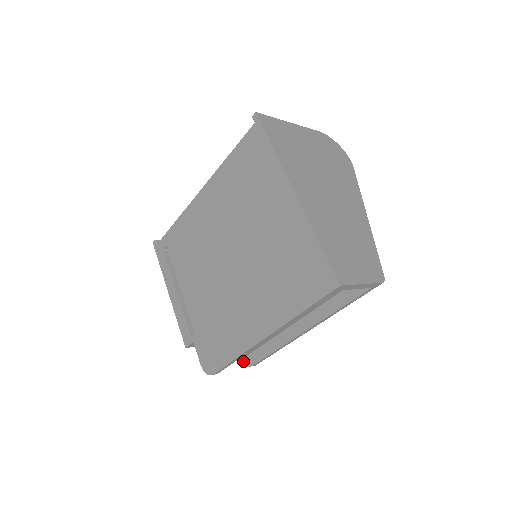
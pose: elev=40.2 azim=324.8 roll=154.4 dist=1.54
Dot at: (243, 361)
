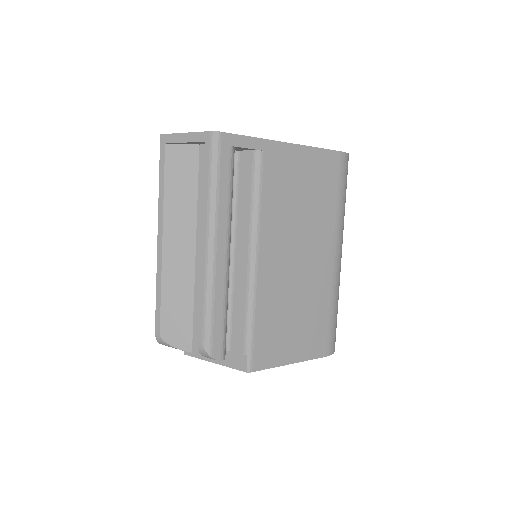
Dot at: occluded
